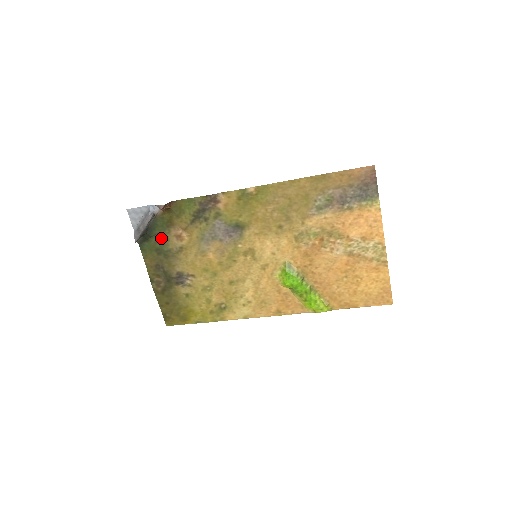
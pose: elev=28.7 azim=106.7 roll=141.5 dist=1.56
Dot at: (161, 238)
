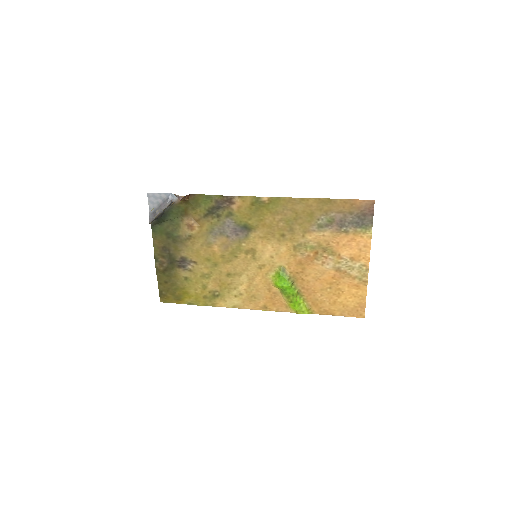
Dot at: (173, 224)
